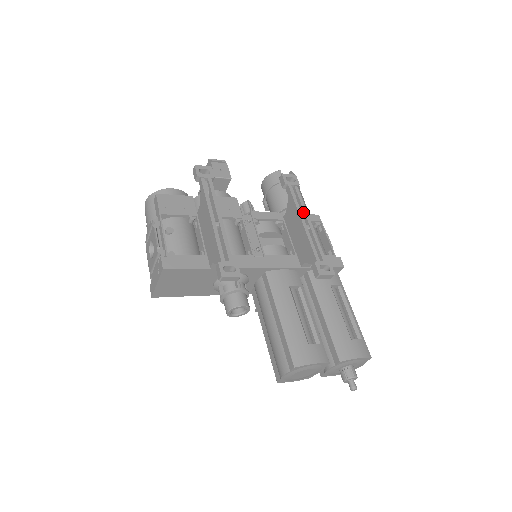
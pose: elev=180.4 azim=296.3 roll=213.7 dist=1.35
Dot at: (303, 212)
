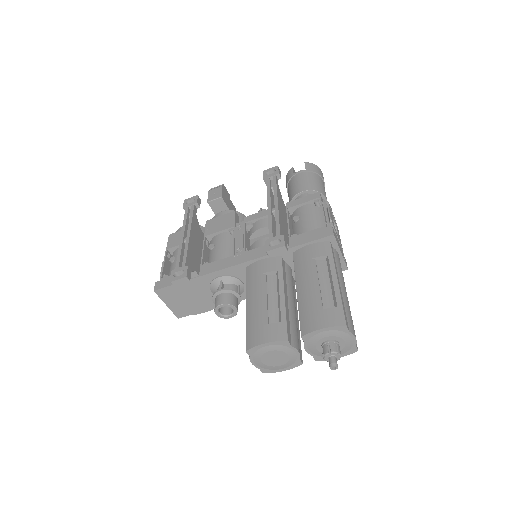
Dot at: (274, 197)
